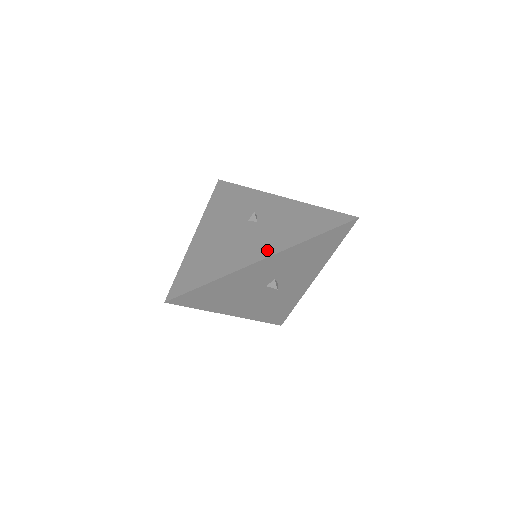
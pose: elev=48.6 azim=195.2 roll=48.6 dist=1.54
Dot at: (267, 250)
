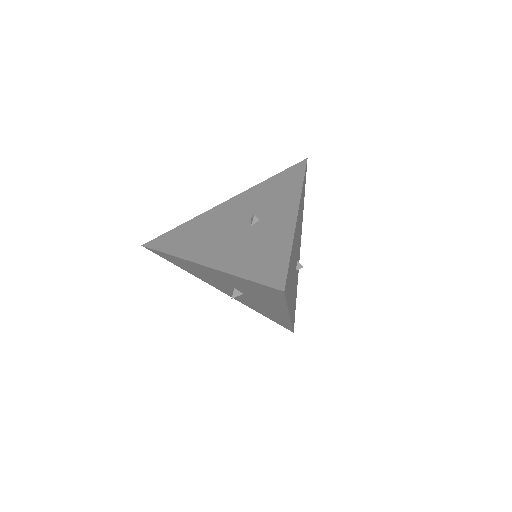
Dot at: (213, 259)
